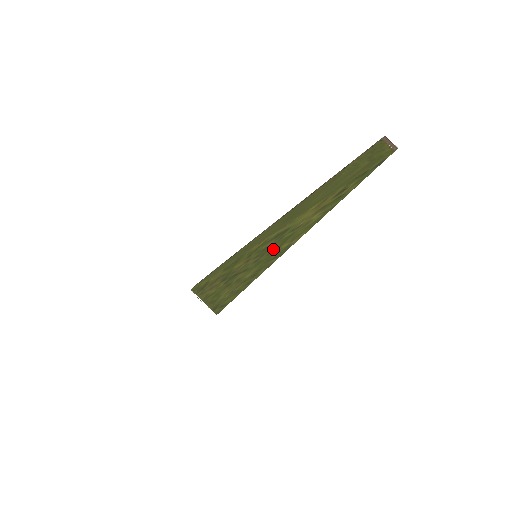
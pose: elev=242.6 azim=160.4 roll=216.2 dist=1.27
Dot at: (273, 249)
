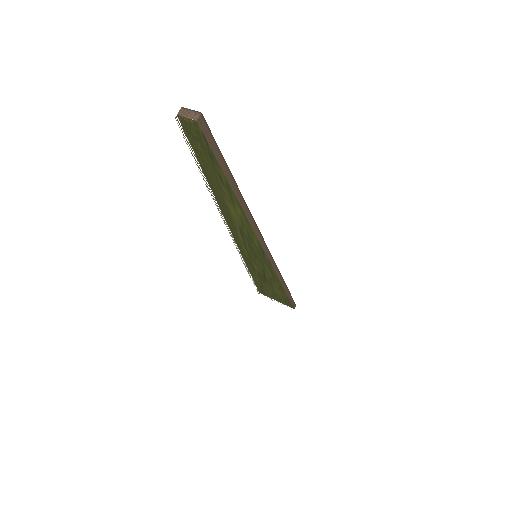
Dot at: (254, 248)
